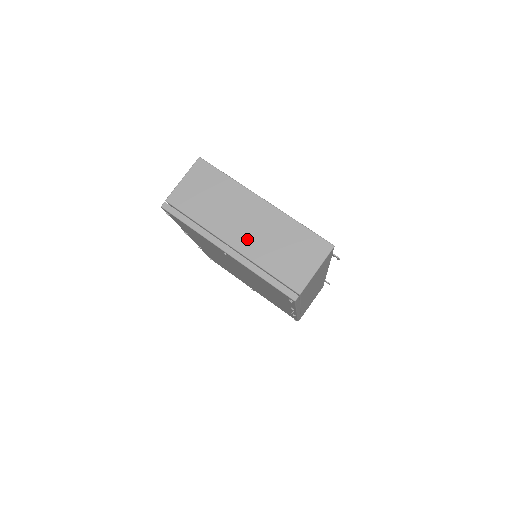
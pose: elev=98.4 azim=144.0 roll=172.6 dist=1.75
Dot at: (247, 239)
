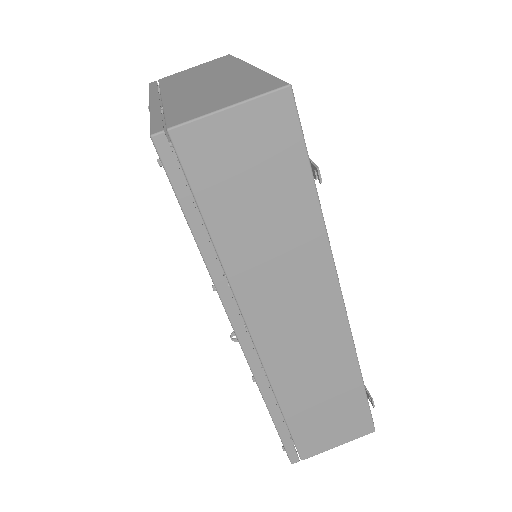
Dot at: (186, 91)
